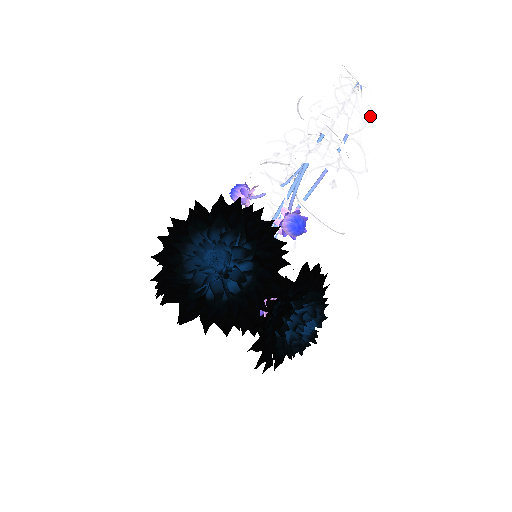
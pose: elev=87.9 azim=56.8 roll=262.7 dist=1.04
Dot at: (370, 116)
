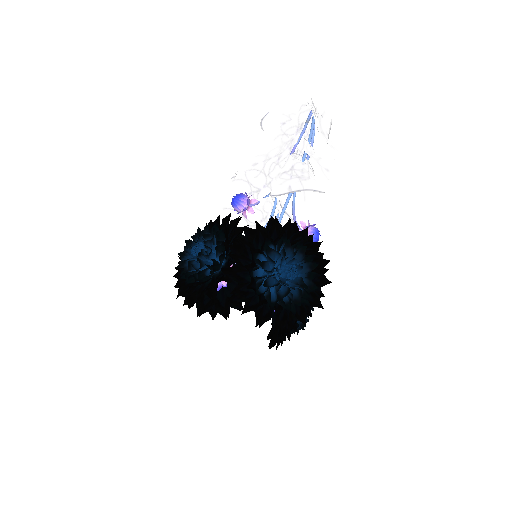
Dot at: occluded
